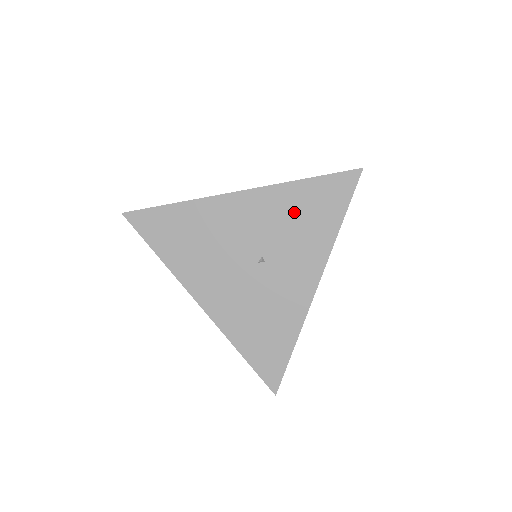
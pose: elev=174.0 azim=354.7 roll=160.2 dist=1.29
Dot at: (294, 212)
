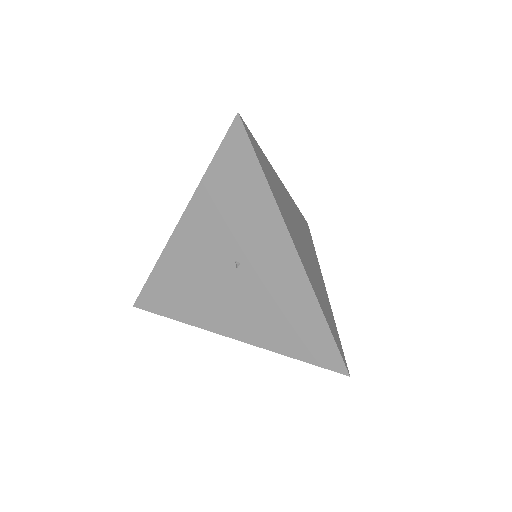
Dot at: (224, 203)
